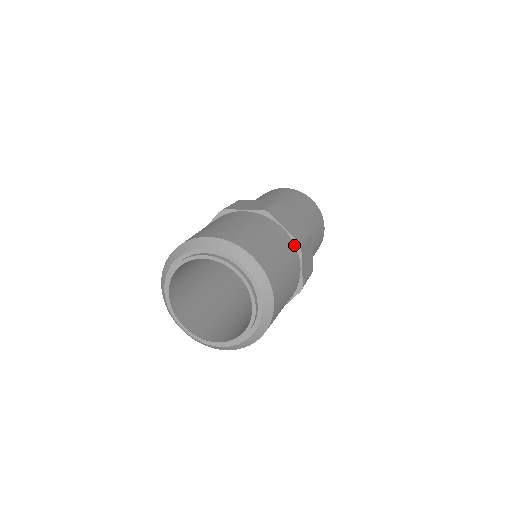
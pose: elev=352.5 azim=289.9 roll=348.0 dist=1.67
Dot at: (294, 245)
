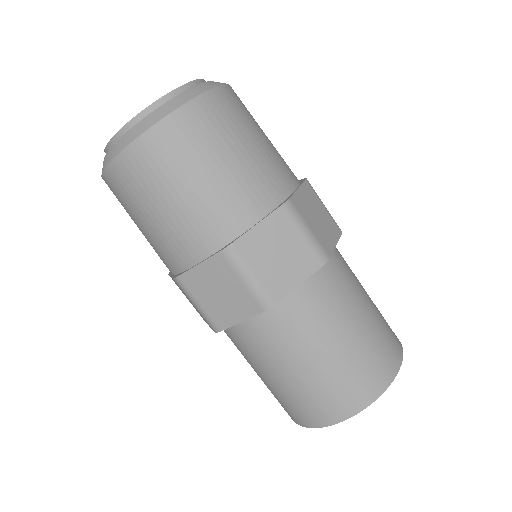
Dot at: (299, 181)
